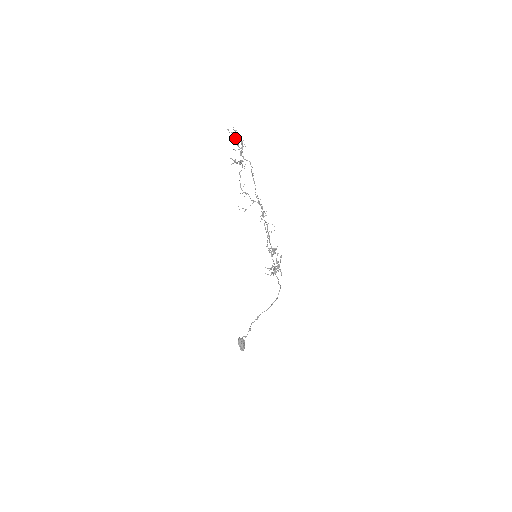
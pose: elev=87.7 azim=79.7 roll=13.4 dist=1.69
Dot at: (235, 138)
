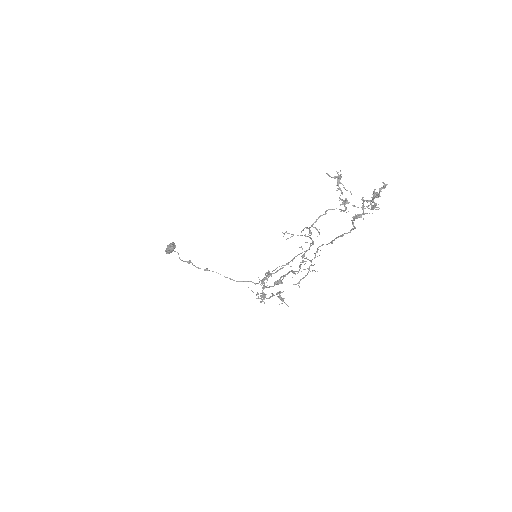
Dot at: occluded
